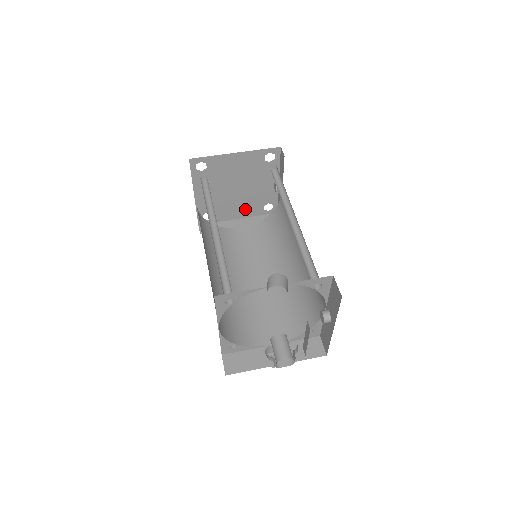
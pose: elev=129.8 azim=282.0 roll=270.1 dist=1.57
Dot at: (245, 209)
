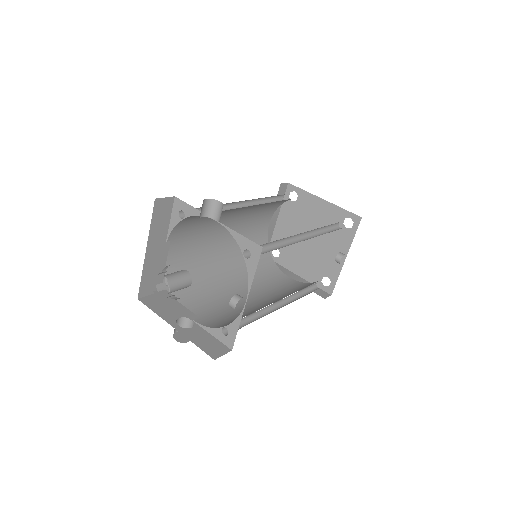
Dot at: (307, 268)
